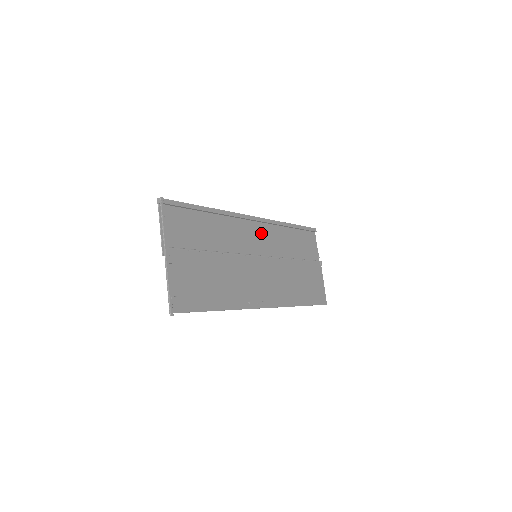
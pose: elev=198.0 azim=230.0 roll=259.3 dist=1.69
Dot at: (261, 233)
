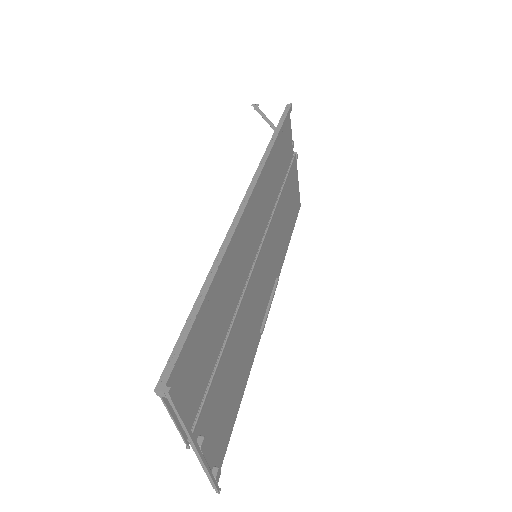
Dot at: (255, 209)
